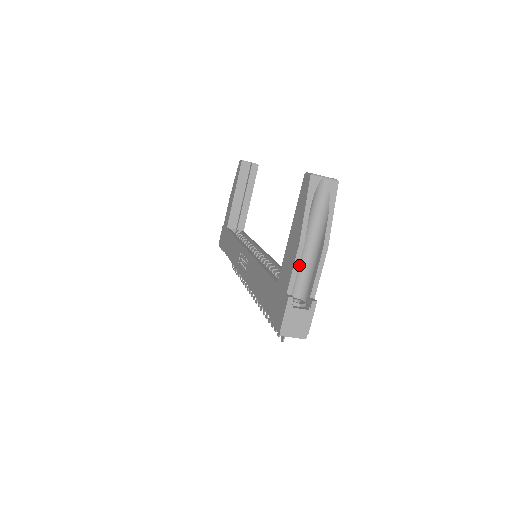
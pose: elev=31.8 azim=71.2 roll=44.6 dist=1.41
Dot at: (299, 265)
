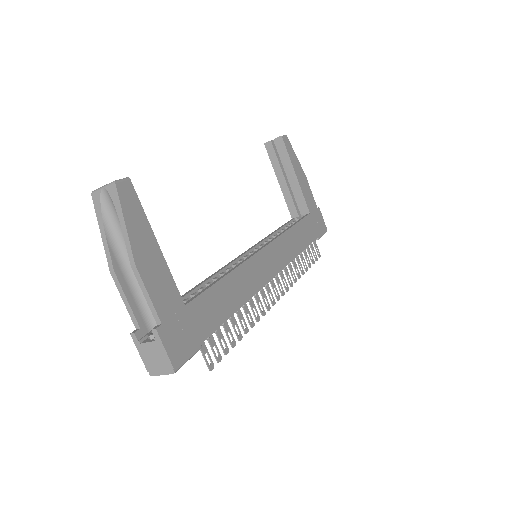
Dot at: occluded
